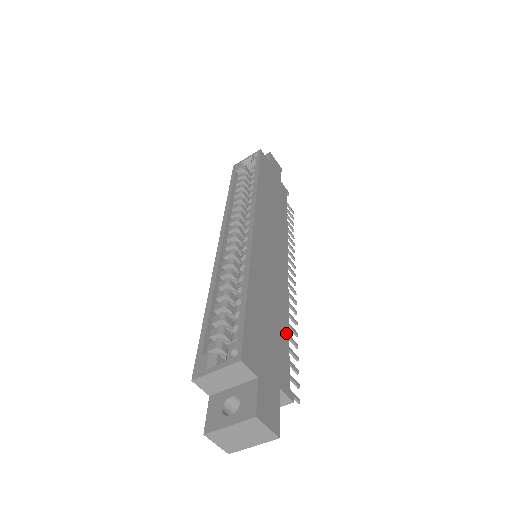
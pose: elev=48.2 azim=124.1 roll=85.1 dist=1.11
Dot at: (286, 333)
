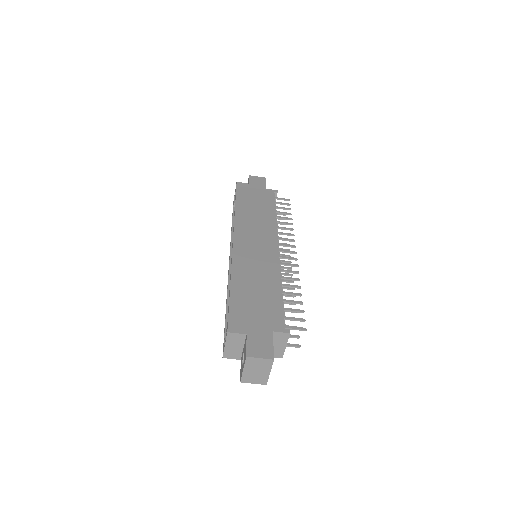
Dot at: (278, 294)
